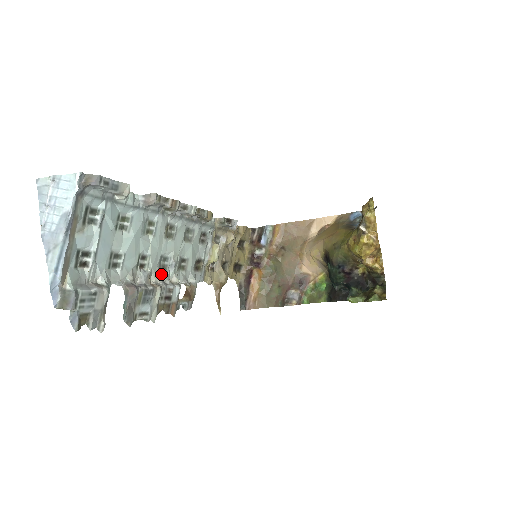
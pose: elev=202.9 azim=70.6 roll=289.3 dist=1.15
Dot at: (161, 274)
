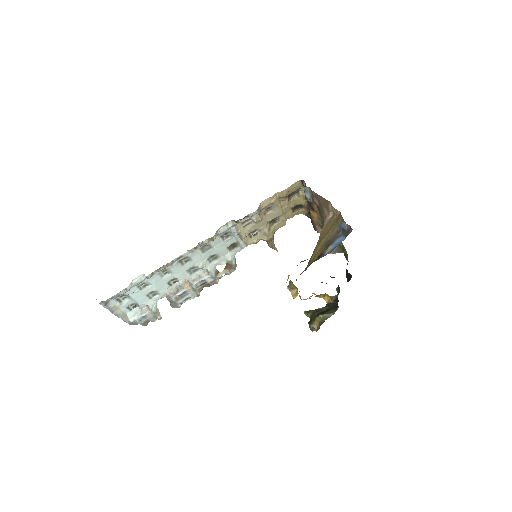
Dot at: (194, 274)
